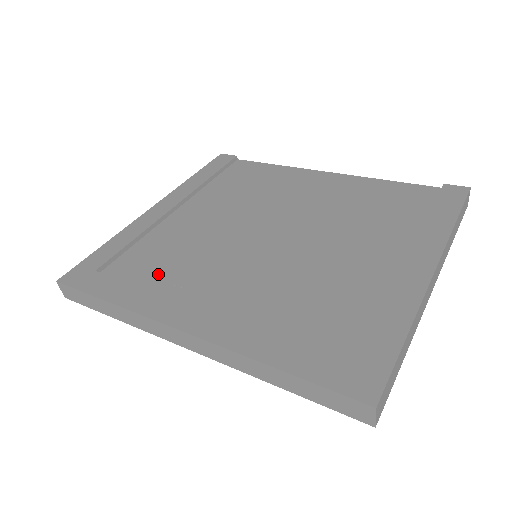
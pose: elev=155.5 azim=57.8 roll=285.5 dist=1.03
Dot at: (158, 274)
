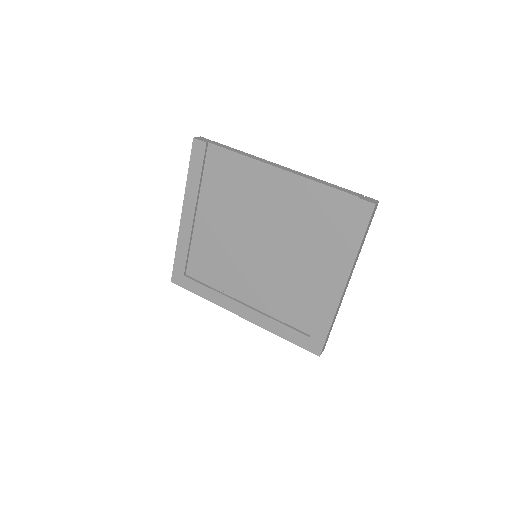
Dot at: (214, 276)
